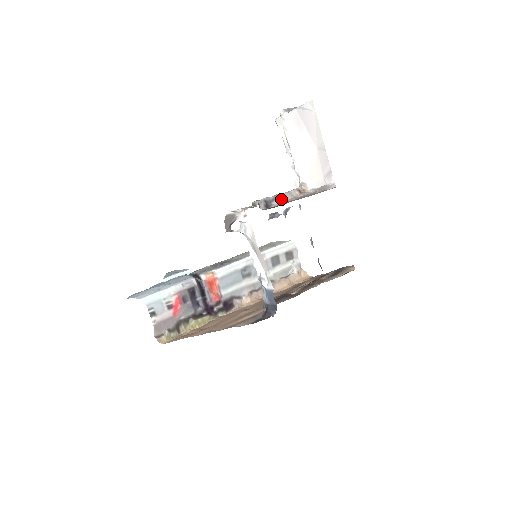
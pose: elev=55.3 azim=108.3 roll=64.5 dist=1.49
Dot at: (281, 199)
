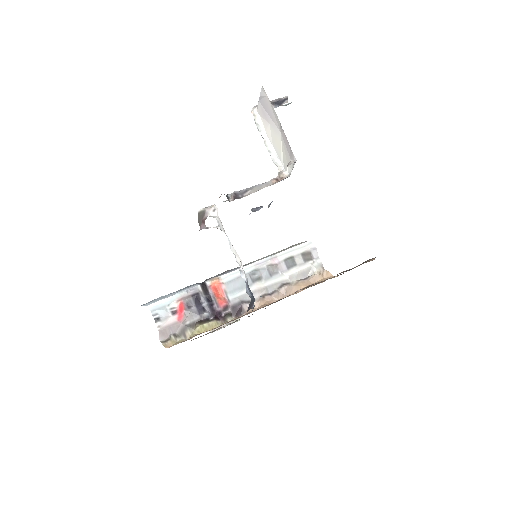
Dot at: (253, 190)
